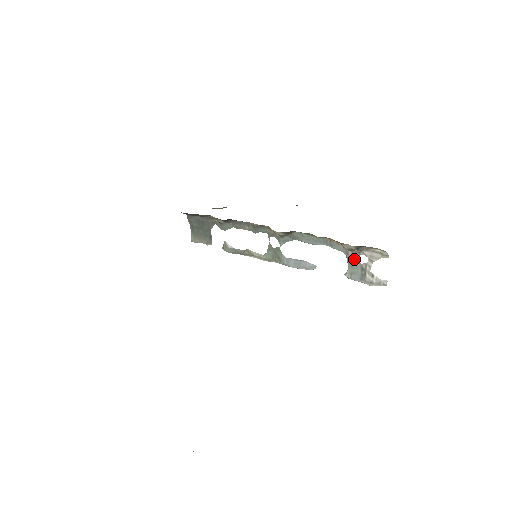
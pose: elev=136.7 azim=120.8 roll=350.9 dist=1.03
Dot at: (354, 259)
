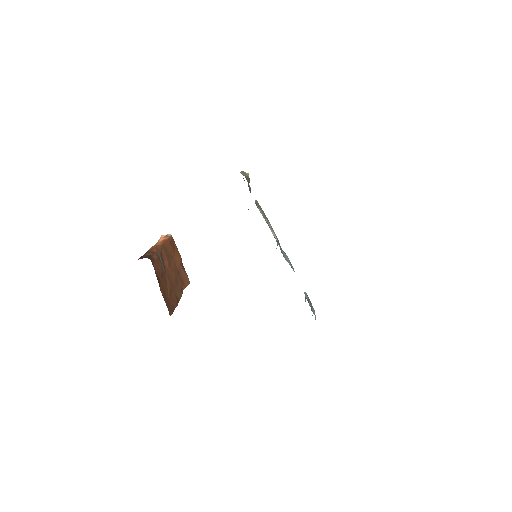
Dot at: occluded
